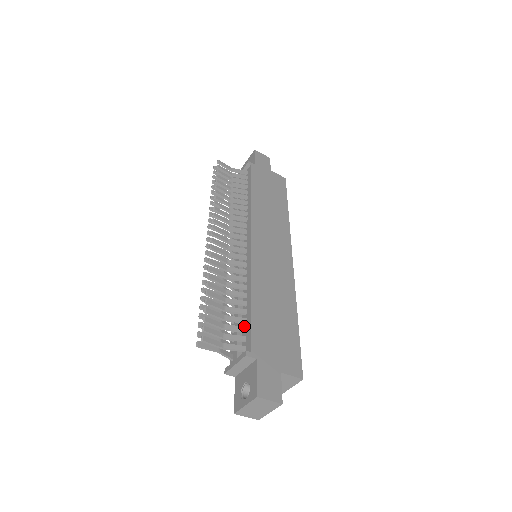
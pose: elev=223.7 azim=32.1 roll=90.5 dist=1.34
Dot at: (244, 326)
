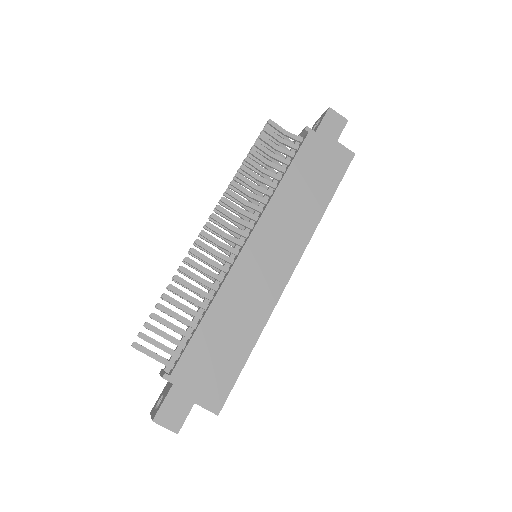
Dot at: (187, 341)
